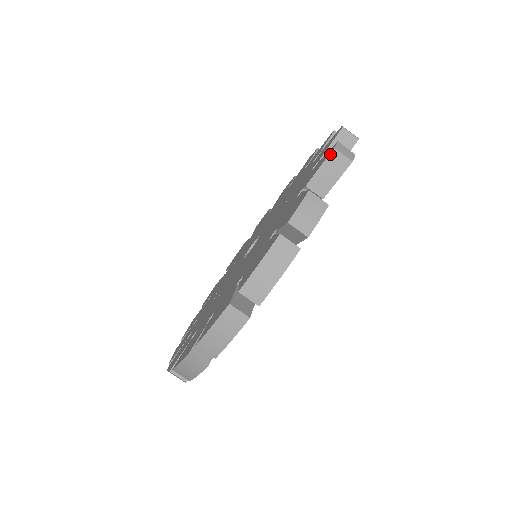
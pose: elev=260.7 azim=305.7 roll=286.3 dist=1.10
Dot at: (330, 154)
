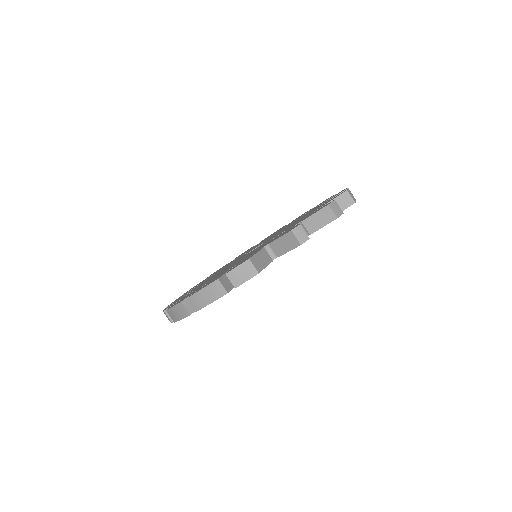
Dot at: (288, 233)
